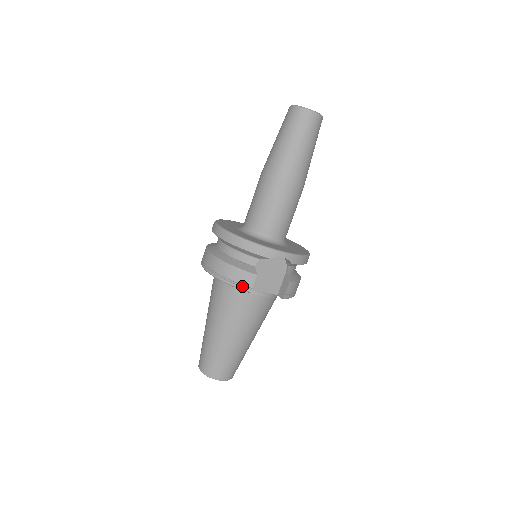
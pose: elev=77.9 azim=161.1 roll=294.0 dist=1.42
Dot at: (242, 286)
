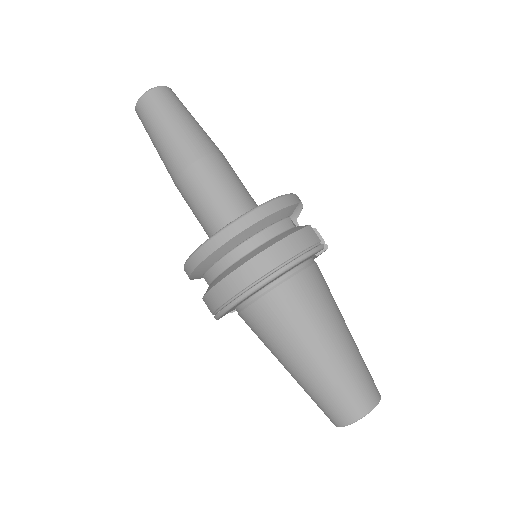
Dot at: (315, 247)
